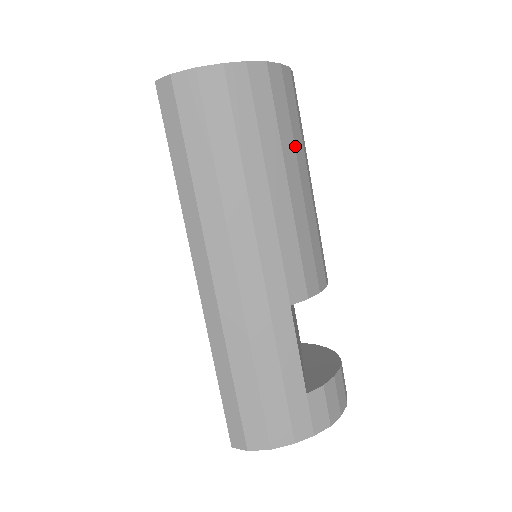
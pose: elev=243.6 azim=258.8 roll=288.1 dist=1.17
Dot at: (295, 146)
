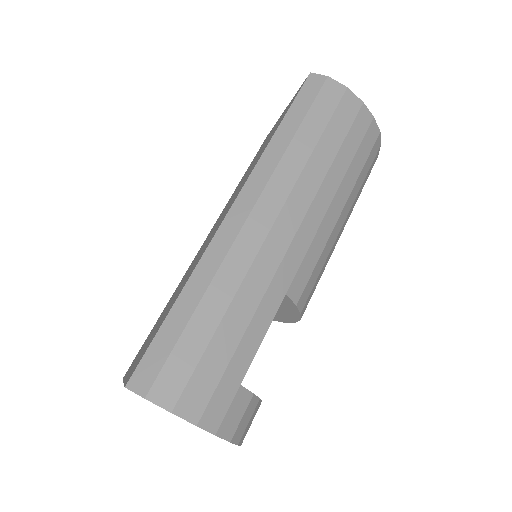
Dot at: (356, 198)
